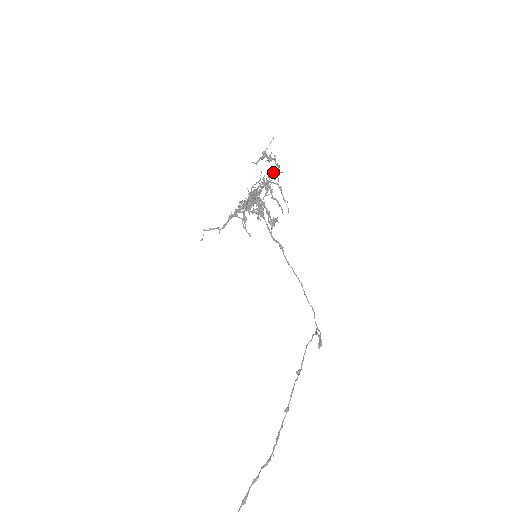
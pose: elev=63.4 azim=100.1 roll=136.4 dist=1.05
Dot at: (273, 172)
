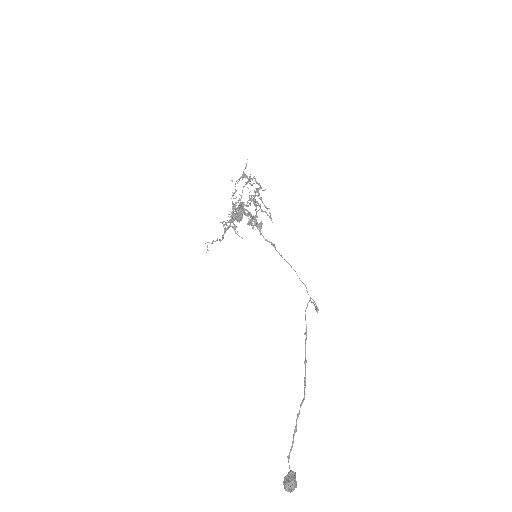
Dot at: (257, 190)
